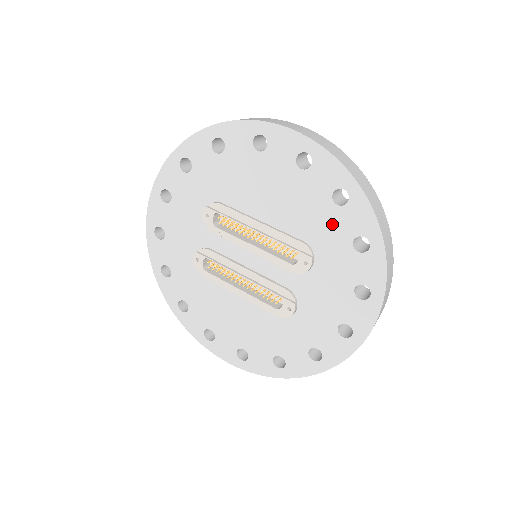
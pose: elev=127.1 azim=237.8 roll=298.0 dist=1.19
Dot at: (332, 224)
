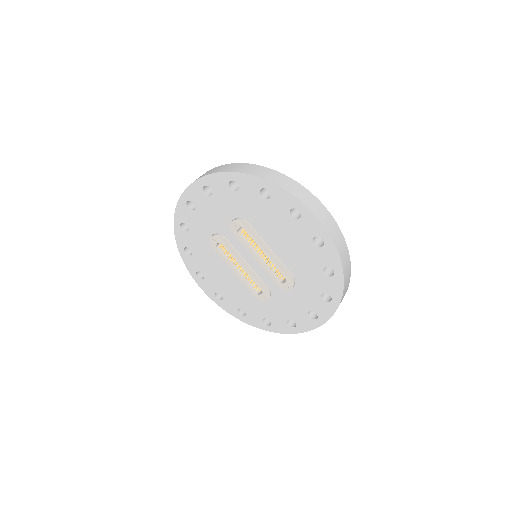
Dot at: (315, 279)
